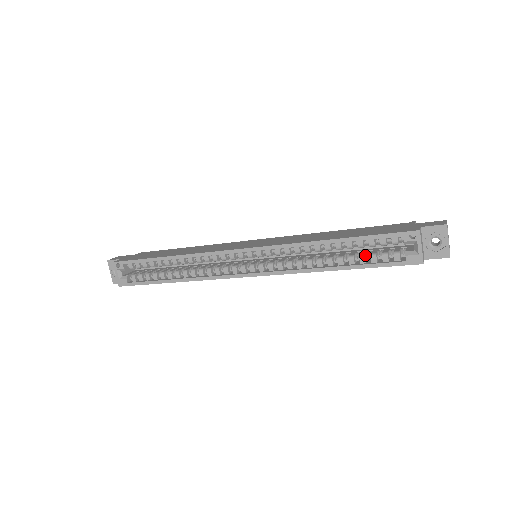
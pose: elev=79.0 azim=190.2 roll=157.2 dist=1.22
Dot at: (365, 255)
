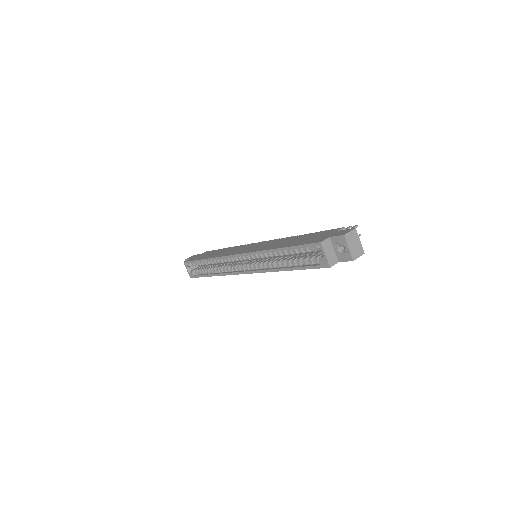
Dot at: (301, 259)
